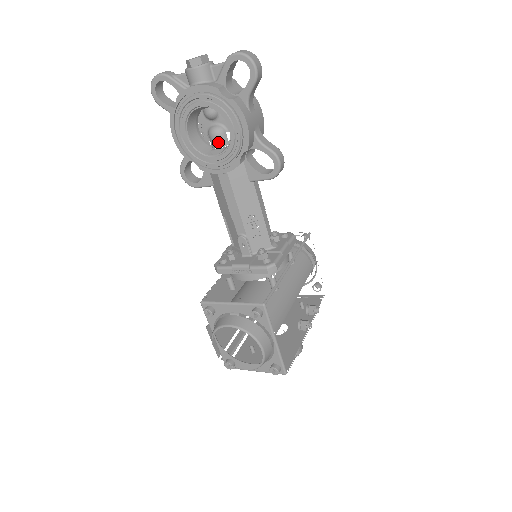
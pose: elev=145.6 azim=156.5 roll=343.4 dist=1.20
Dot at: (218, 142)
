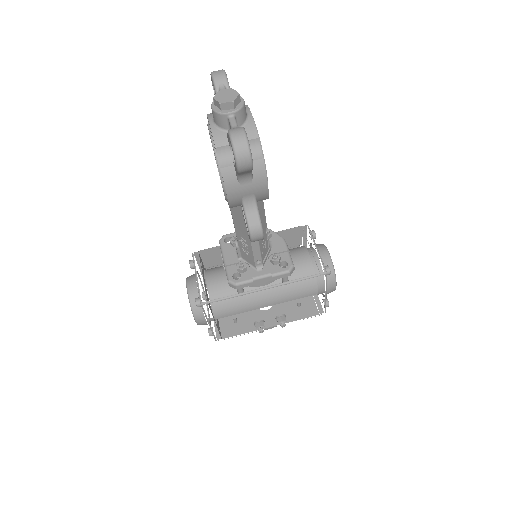
Dot at: occluded
